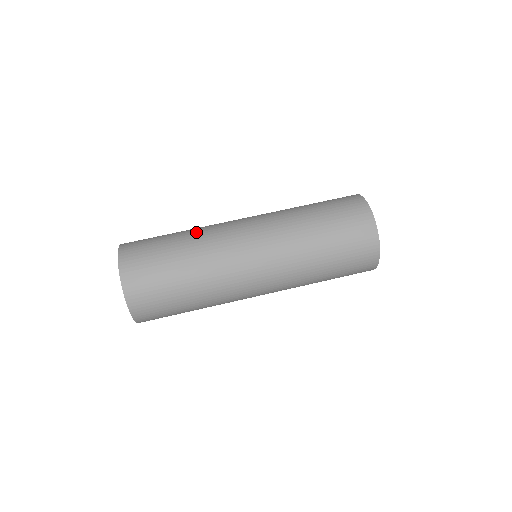
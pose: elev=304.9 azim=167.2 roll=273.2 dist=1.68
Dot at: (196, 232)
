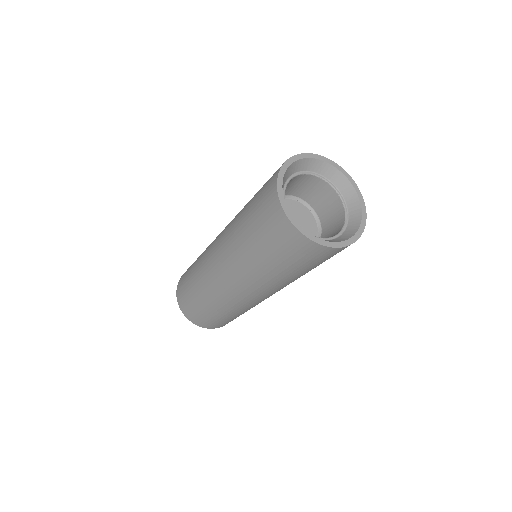
Dot at: (206, 295)
